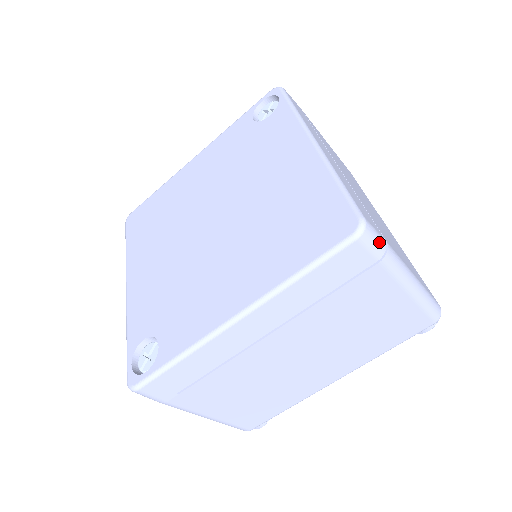
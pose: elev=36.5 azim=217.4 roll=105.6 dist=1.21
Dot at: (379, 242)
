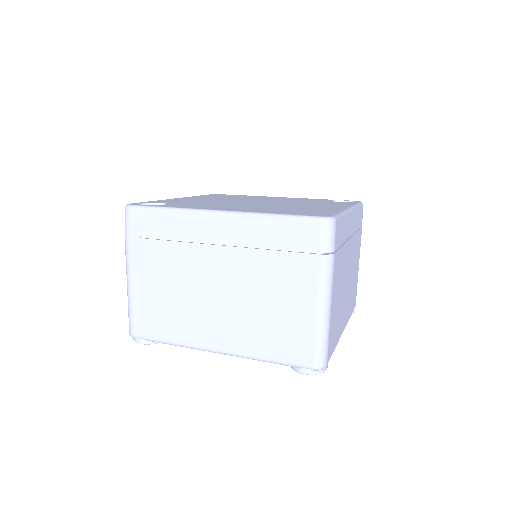
Dot at: (331, 241)
